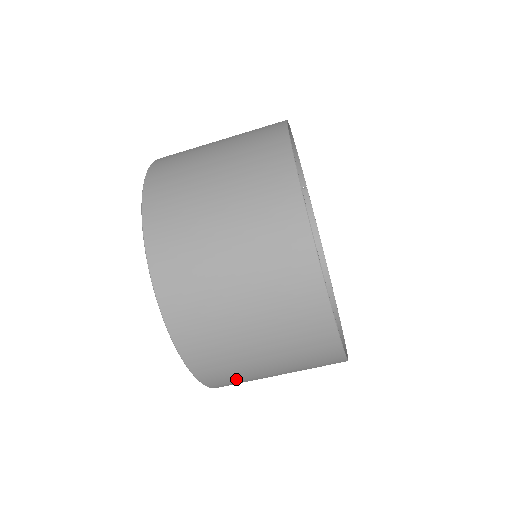
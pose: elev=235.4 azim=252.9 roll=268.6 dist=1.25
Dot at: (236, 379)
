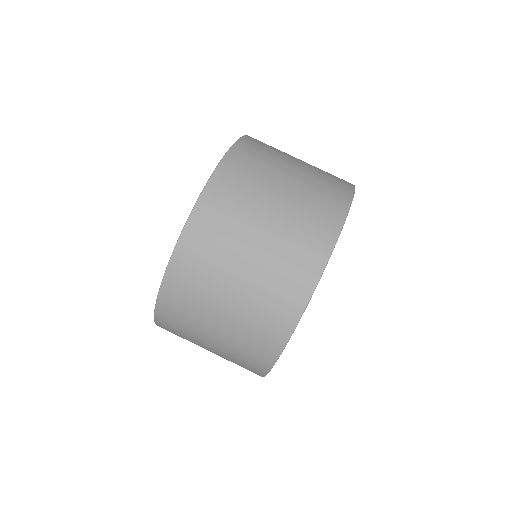
Dot at: (180, 329)
